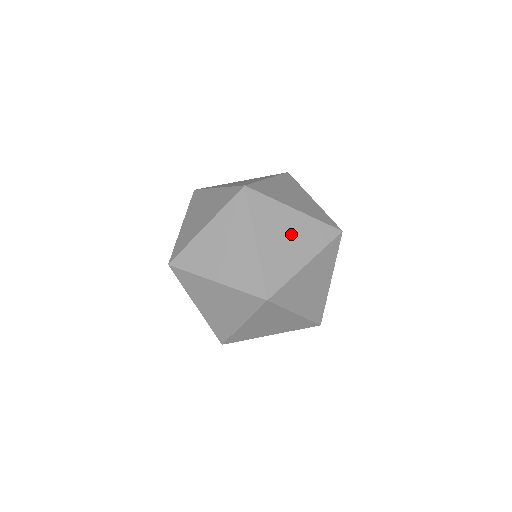
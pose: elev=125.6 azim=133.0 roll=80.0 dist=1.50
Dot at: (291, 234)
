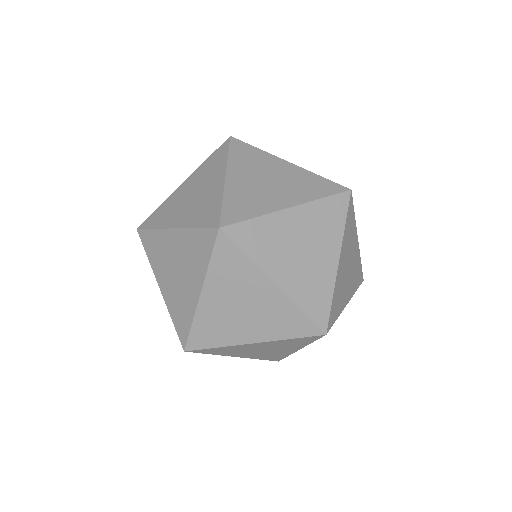
Dot at: occluded
